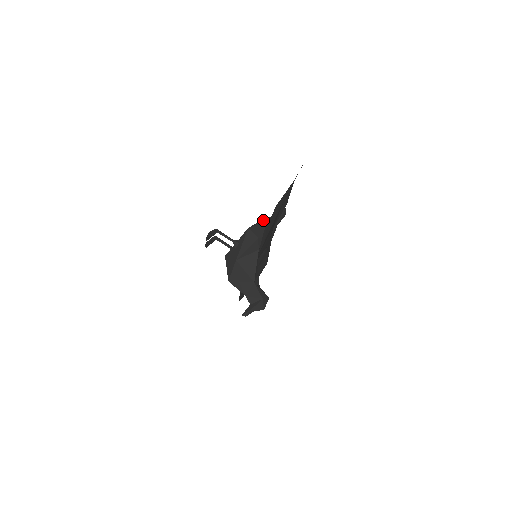
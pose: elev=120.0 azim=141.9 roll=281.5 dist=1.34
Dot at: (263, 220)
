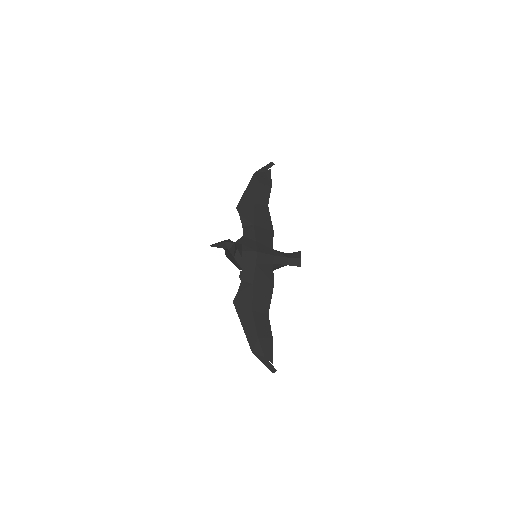
Dot at: occluded
